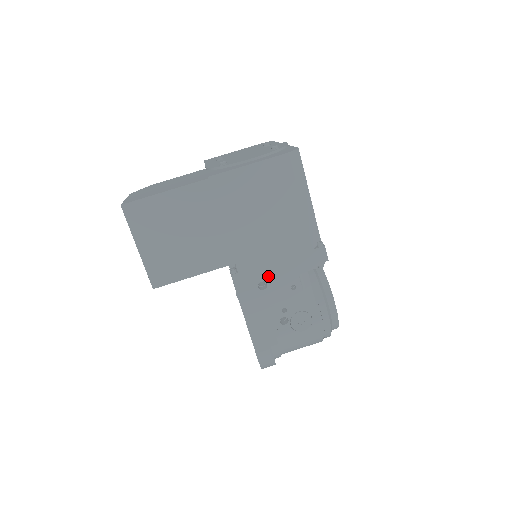
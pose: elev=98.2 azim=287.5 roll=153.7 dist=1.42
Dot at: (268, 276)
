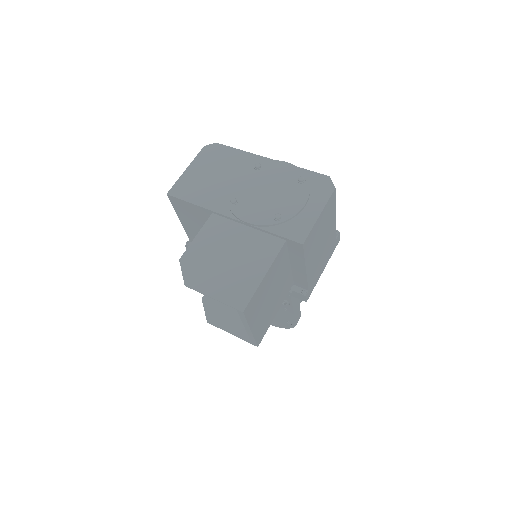
Dot at: (319, 277)
